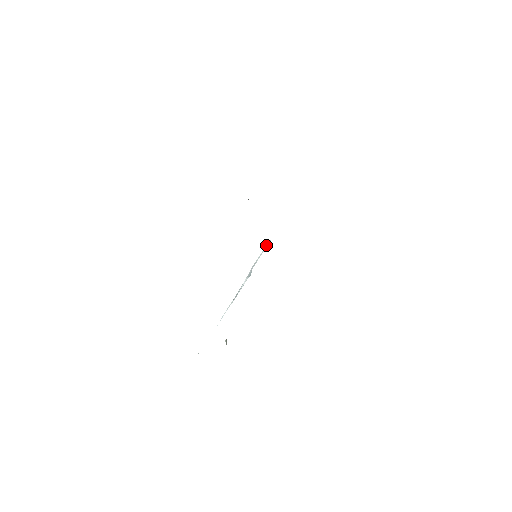
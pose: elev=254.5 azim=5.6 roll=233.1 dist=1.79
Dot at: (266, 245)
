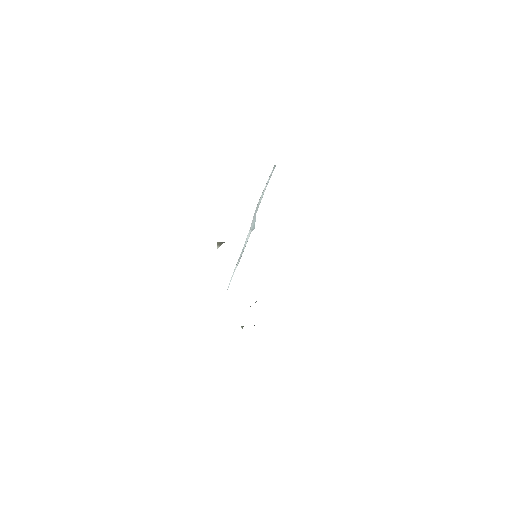
Dot at: occluded
